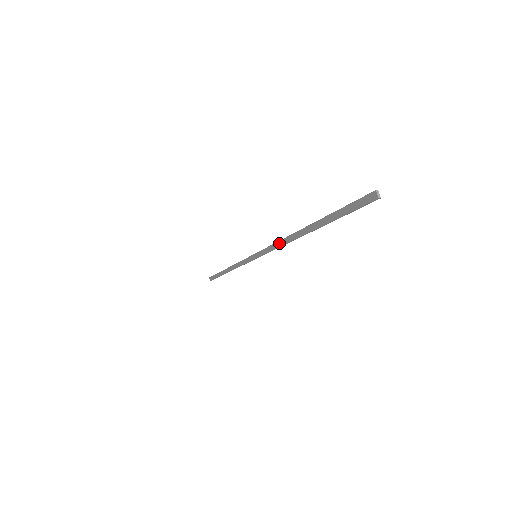
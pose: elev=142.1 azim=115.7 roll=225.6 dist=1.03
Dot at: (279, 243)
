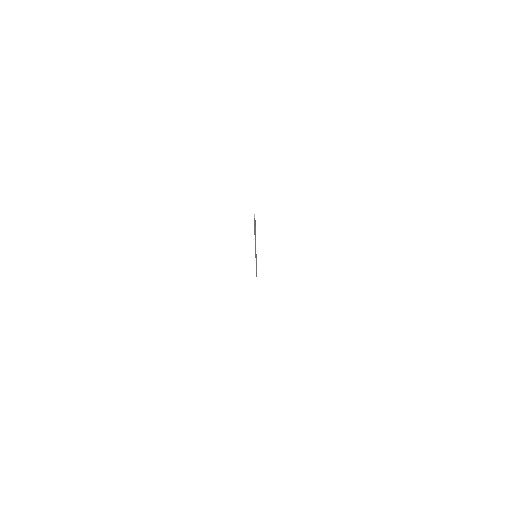
Dot at: occluded
